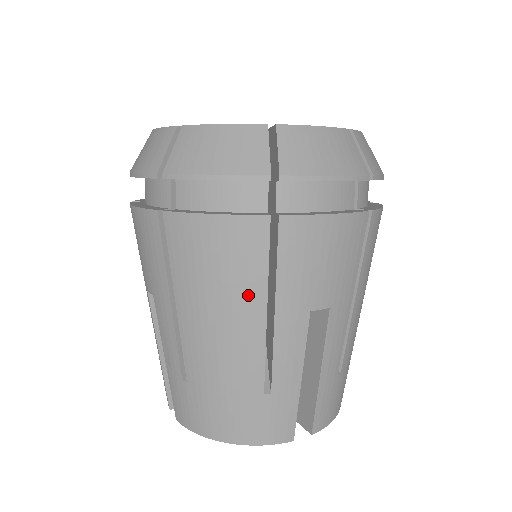
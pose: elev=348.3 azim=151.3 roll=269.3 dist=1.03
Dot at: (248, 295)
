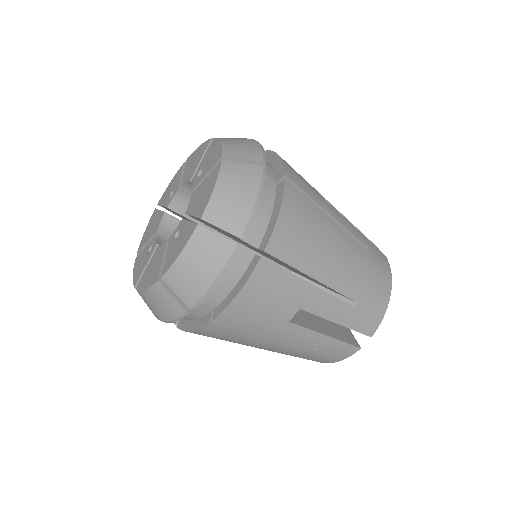
Dot at: (249, 339)
